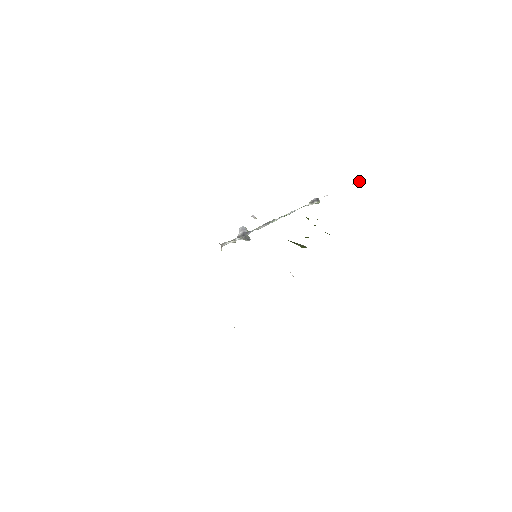
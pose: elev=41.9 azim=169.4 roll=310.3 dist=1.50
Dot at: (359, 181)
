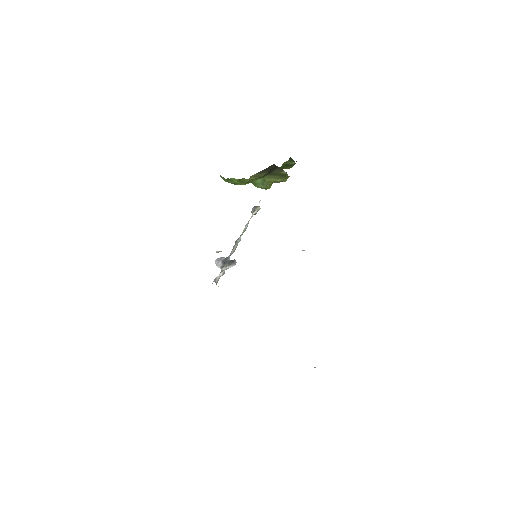
Dot at: occluded
